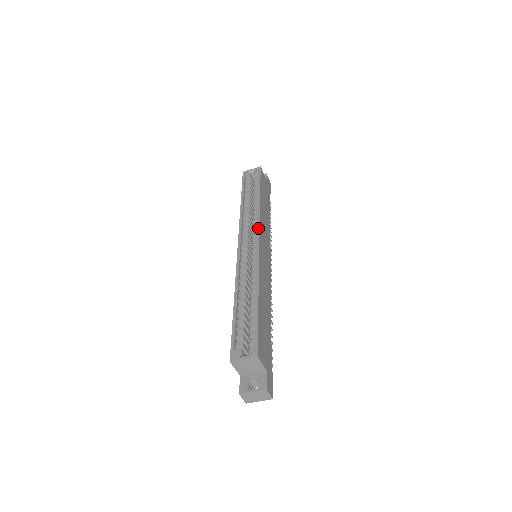
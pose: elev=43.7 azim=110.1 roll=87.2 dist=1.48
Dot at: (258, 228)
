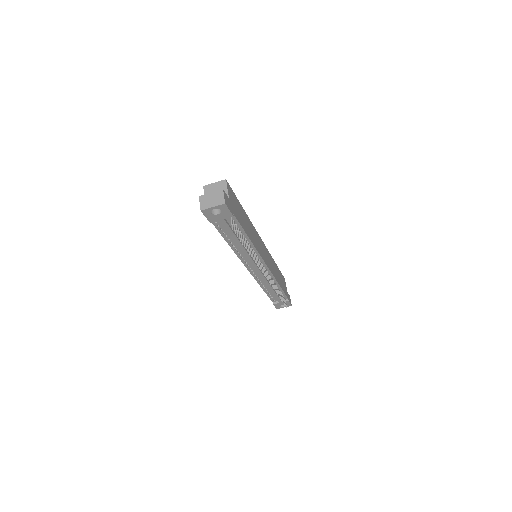
Dot at: occluded
